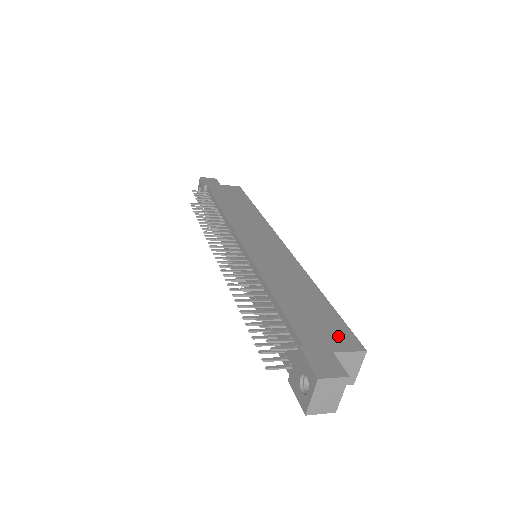
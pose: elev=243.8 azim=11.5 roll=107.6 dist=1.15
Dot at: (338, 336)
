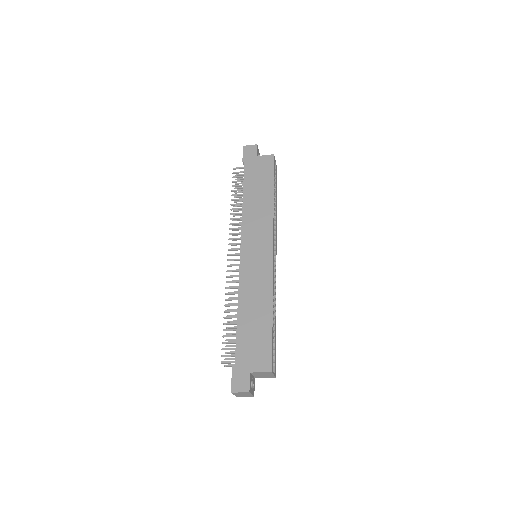
Dot at: (260, 358)
